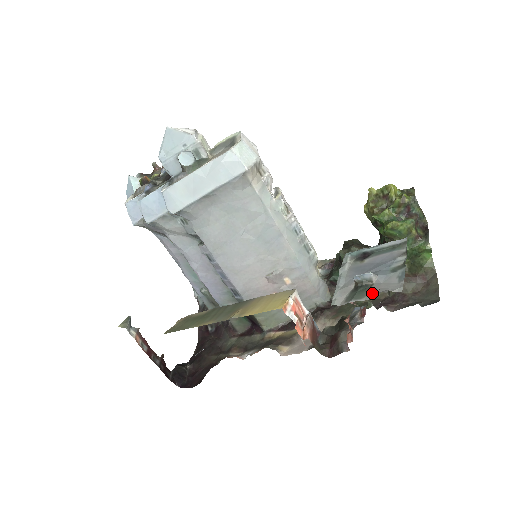
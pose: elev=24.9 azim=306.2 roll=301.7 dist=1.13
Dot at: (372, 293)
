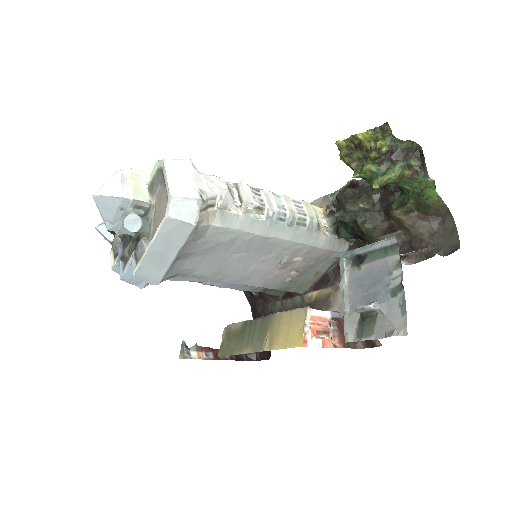
Dot at: (379, 330)
